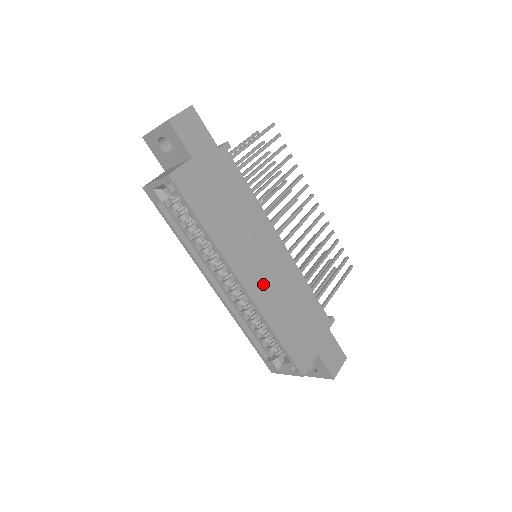
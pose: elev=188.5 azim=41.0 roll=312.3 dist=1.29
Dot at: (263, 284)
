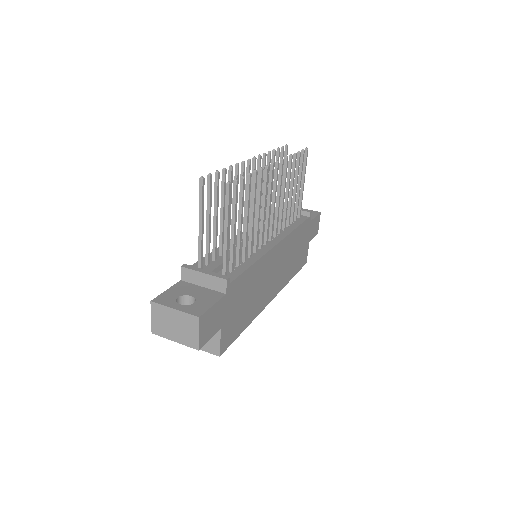
Dot at: (278, 279)
